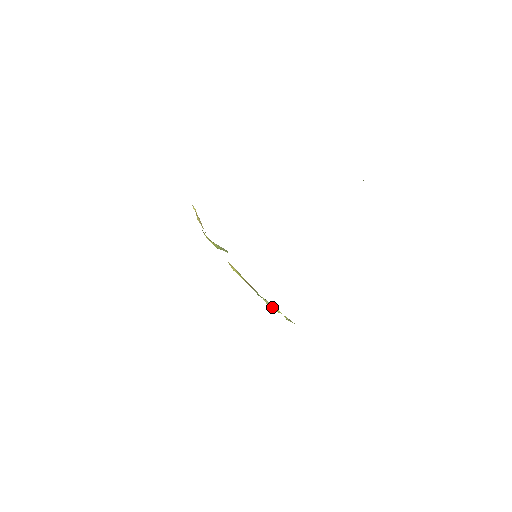
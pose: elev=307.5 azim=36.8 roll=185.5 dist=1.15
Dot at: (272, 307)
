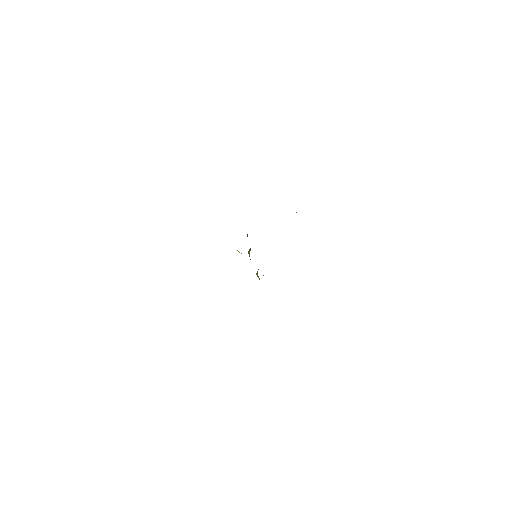
Dot at: occluded
